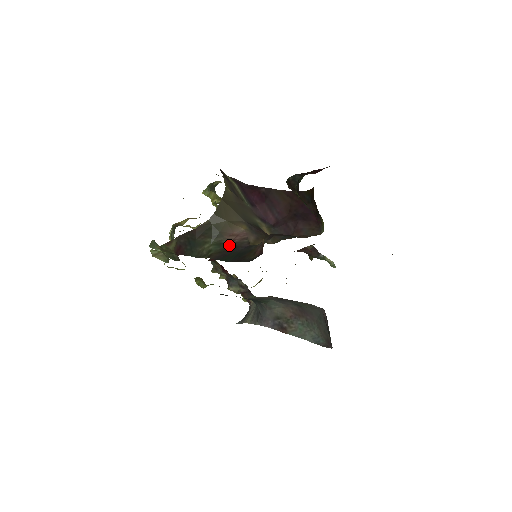
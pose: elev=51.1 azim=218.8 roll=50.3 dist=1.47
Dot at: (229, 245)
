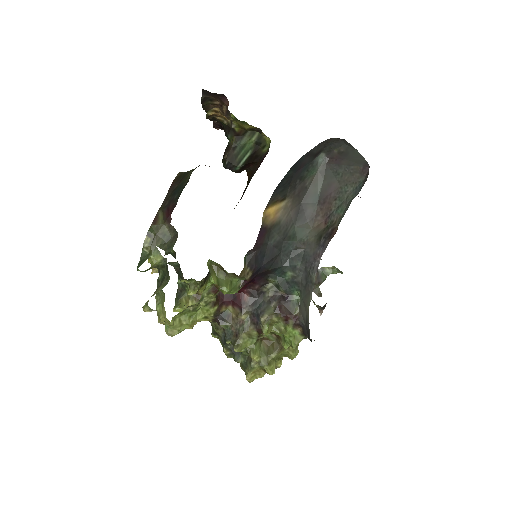
Dot at: occluded
